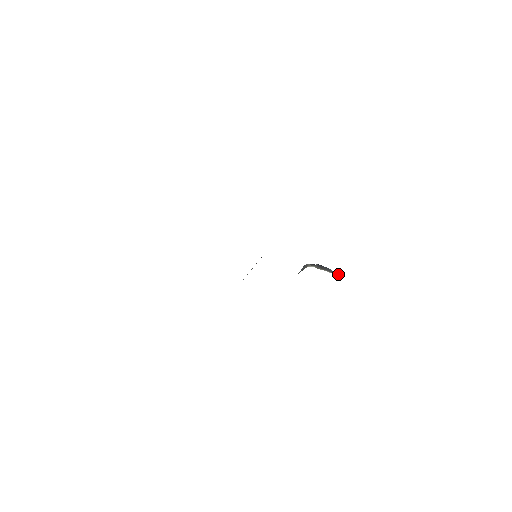
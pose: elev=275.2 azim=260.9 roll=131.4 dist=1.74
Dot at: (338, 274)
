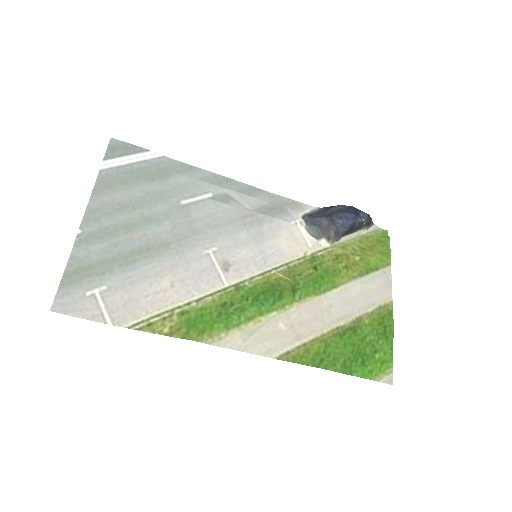
Dot at: (368, 225)
